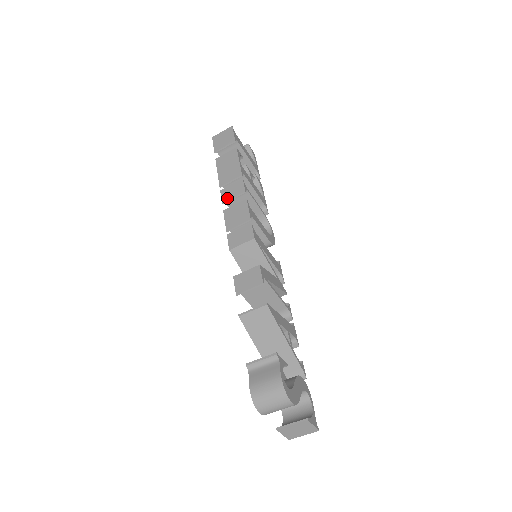
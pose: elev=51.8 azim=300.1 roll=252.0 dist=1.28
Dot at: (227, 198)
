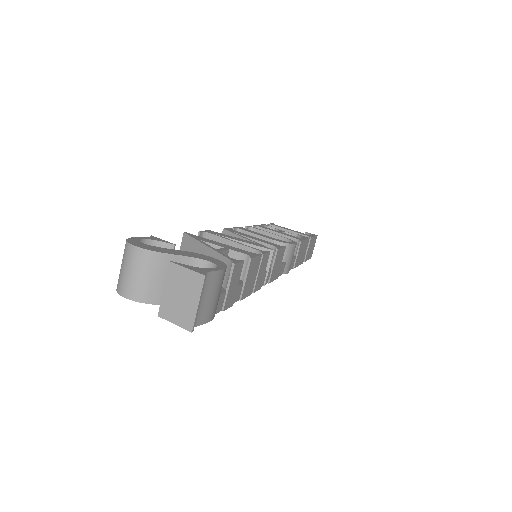
Dot at: occluded
